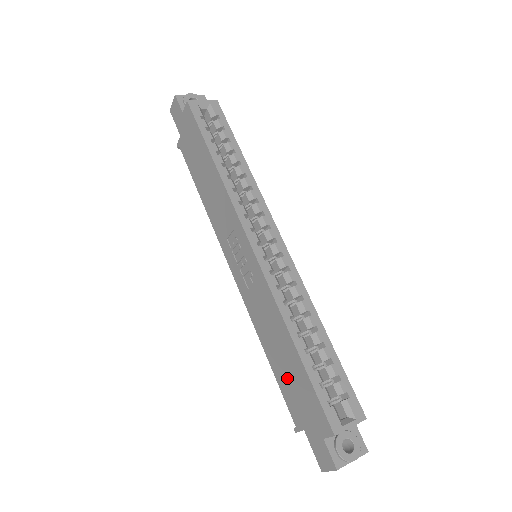
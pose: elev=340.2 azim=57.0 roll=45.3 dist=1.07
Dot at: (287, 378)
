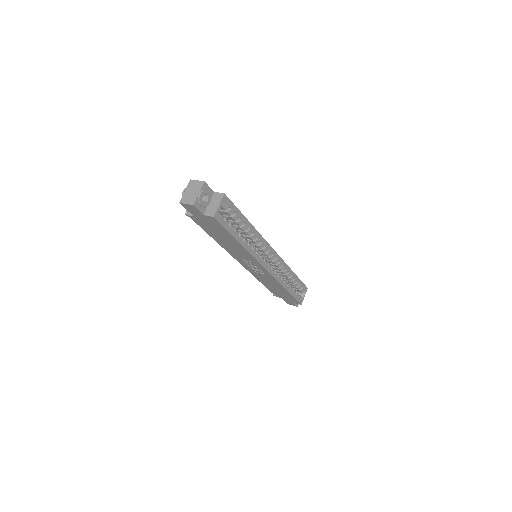
Dot at: (276, 291)
